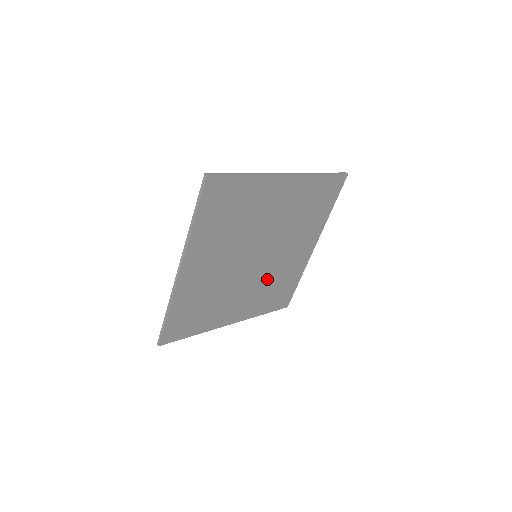
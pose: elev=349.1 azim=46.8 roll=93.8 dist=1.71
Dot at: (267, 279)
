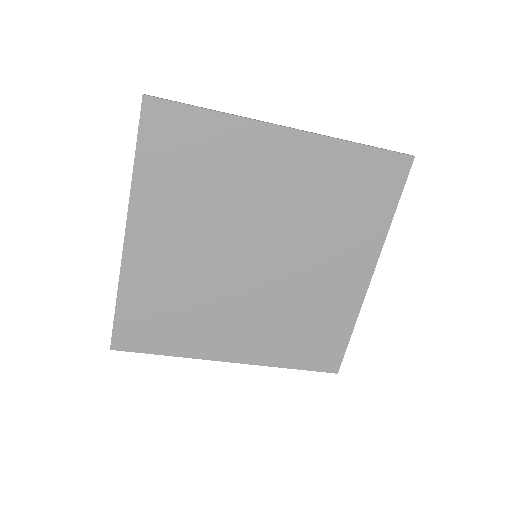
Dot at: (285, 305)
